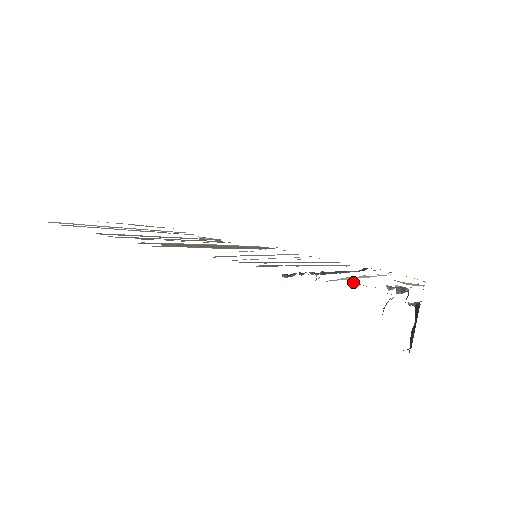
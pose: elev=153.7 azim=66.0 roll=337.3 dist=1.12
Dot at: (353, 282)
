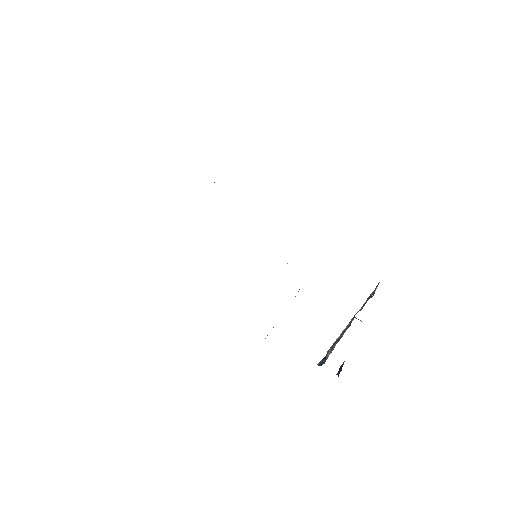
Dot at: occluded
